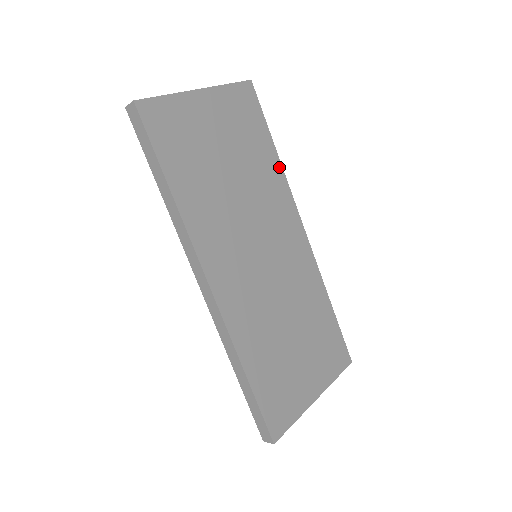
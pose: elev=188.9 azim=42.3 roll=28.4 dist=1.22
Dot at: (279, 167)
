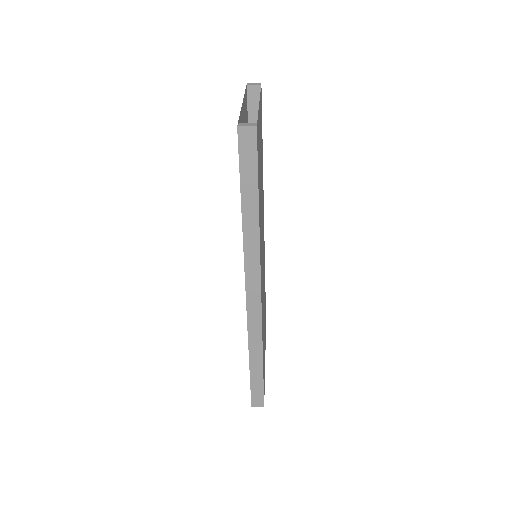
Dot at: occluded
